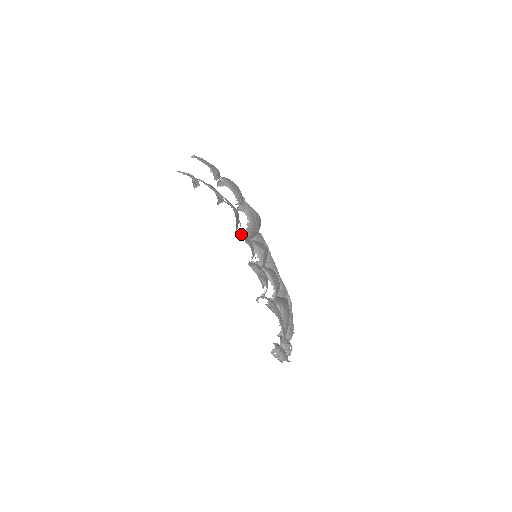
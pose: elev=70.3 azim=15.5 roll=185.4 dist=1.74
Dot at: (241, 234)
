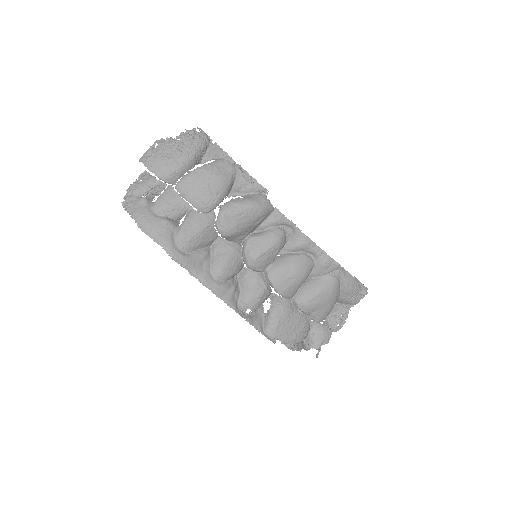
Dot at: (216, 249)
